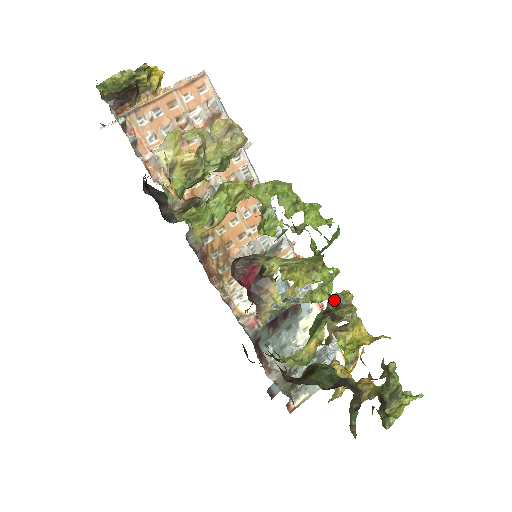
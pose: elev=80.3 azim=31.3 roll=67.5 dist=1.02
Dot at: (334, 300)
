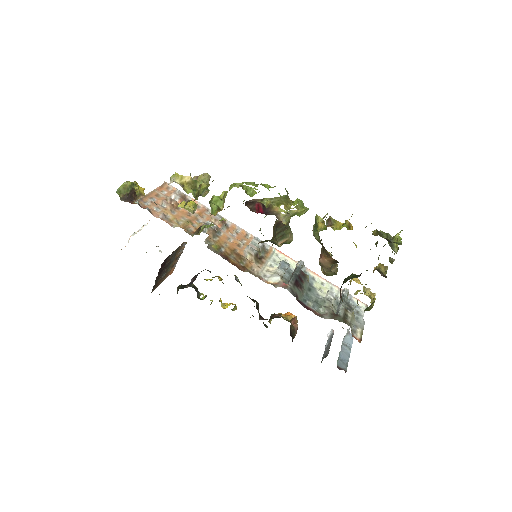
Dot at: occluded
